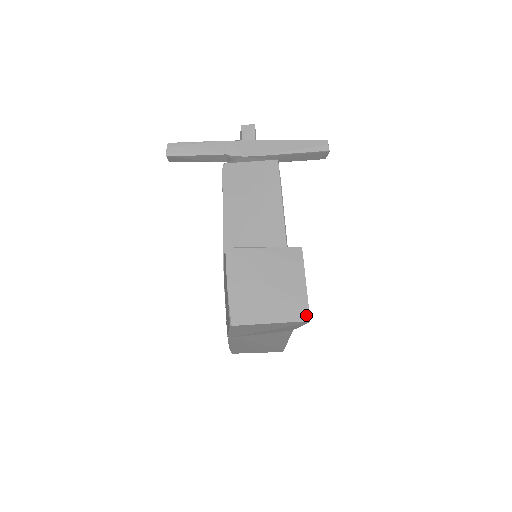
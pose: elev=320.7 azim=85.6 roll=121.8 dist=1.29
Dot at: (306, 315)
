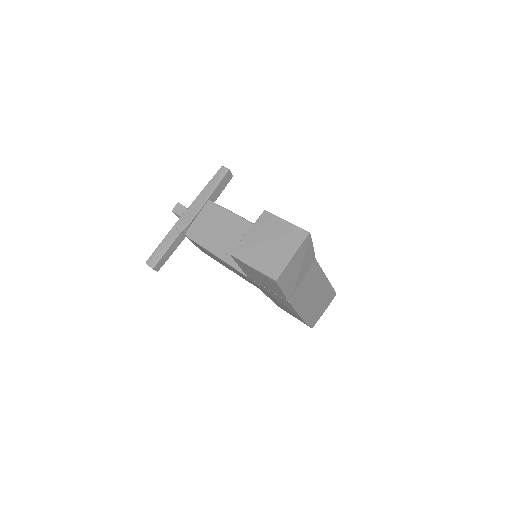
Dot at: (304, 233)
